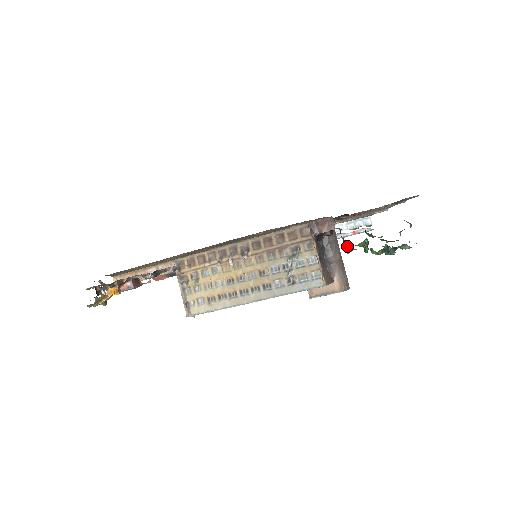
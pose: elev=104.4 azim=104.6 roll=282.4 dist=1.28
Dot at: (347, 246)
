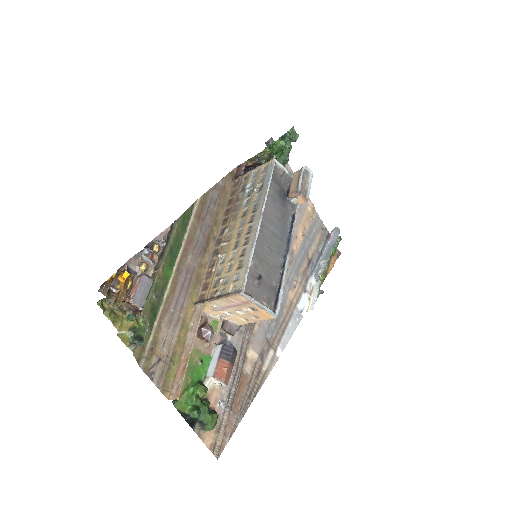
Dot at: (261, 156)
